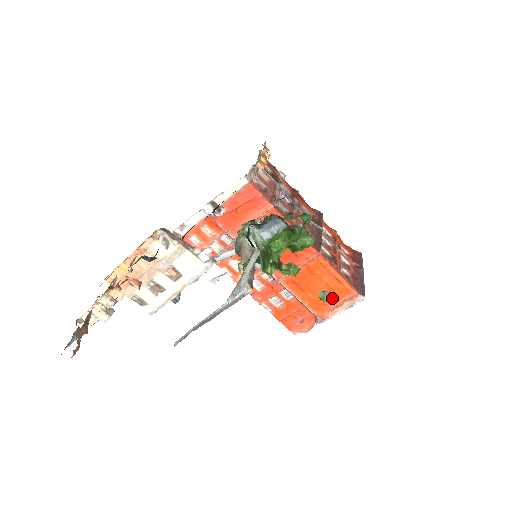
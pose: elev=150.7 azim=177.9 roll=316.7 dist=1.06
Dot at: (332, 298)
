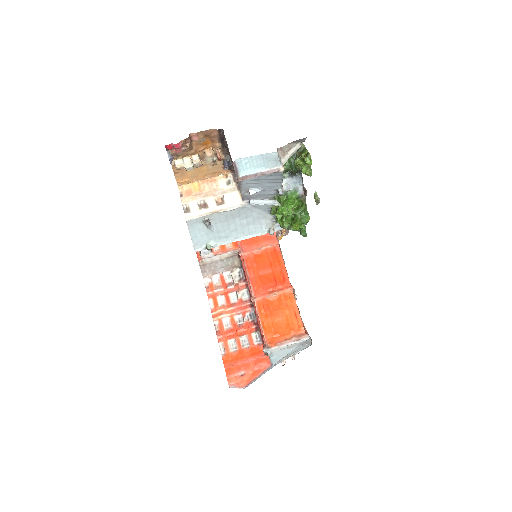
Dot at: occluded
